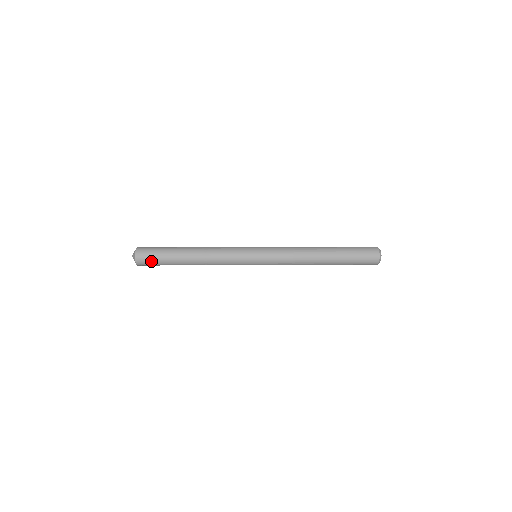
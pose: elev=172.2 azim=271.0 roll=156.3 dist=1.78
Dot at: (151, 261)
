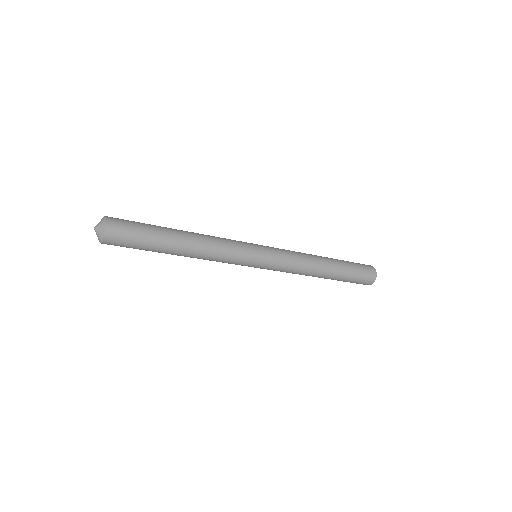
Dot at: (128, 238)
